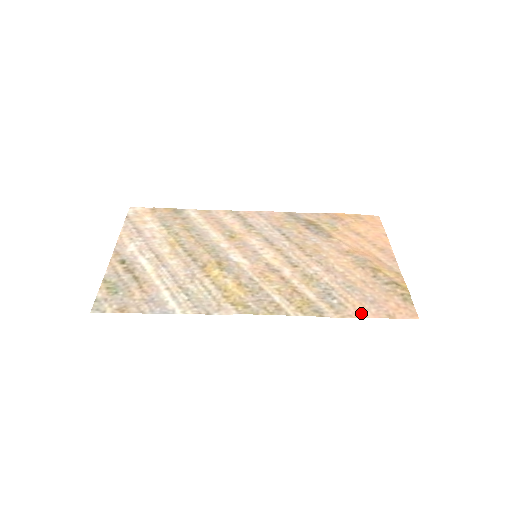
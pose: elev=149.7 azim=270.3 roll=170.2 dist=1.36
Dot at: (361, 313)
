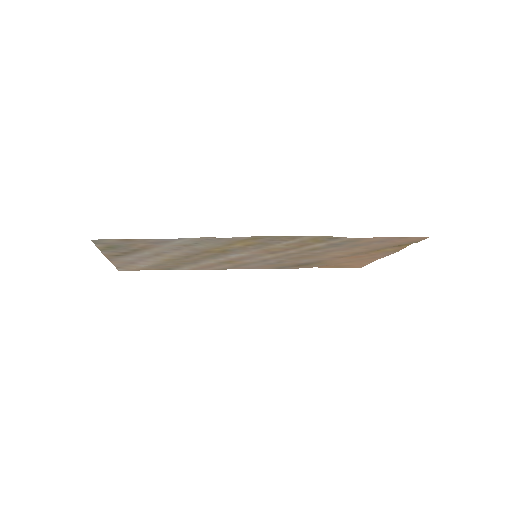
Dot at: (375, 238)
